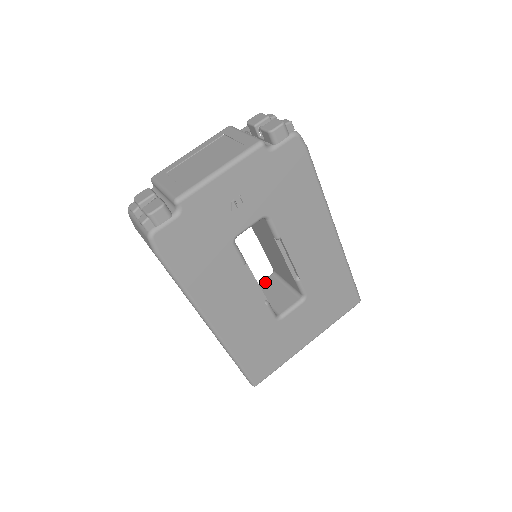
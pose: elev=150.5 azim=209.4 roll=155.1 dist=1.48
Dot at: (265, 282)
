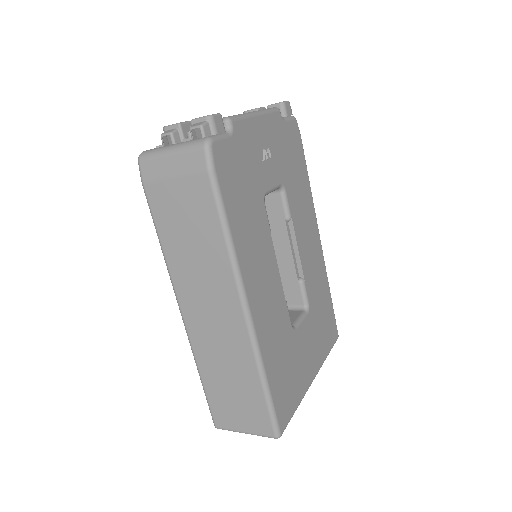
Dot at: occluded
